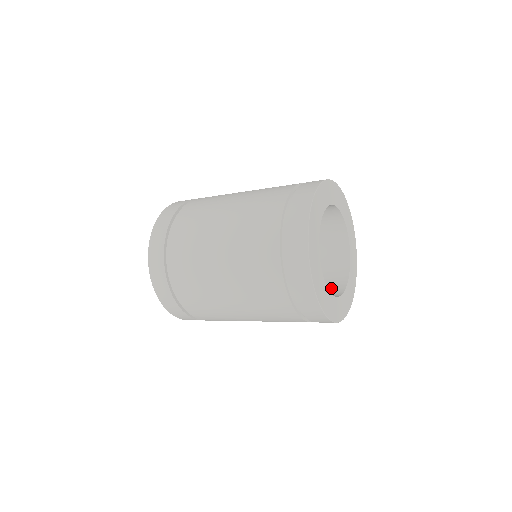
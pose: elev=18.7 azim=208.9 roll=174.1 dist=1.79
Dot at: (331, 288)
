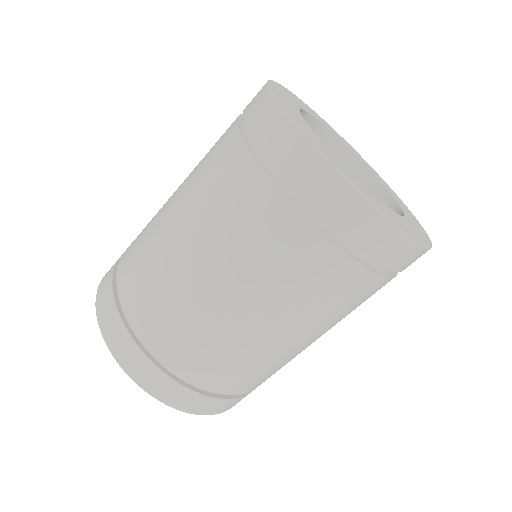
Dot at: occluded
